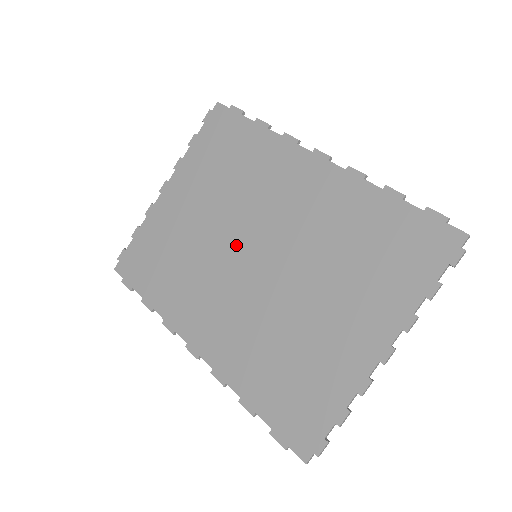
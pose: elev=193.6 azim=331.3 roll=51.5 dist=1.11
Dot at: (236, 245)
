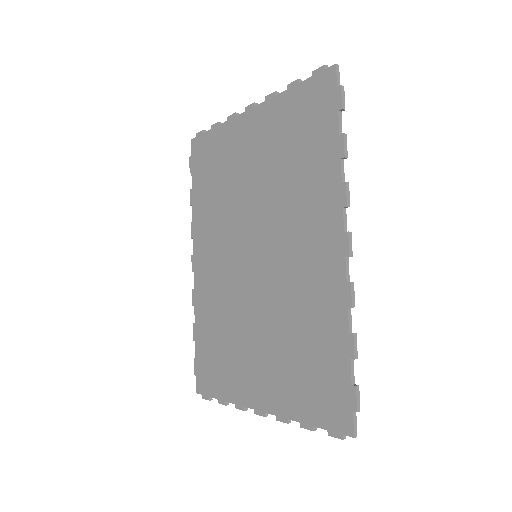
Dot at: (251, 231)
